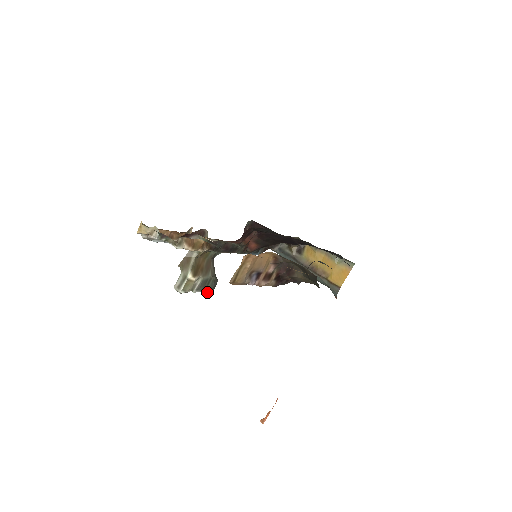
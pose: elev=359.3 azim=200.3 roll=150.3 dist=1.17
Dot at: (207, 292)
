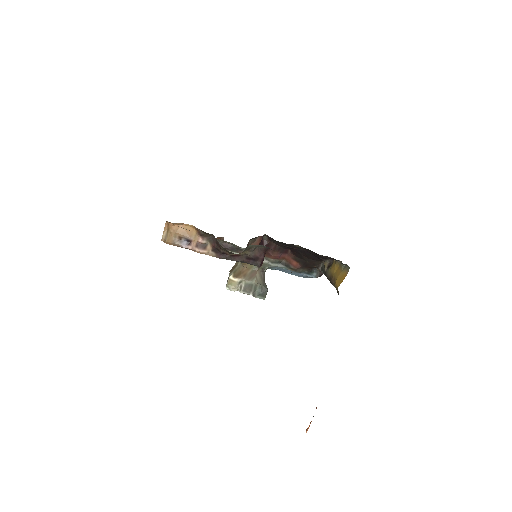
Dot at: (258, 297)
